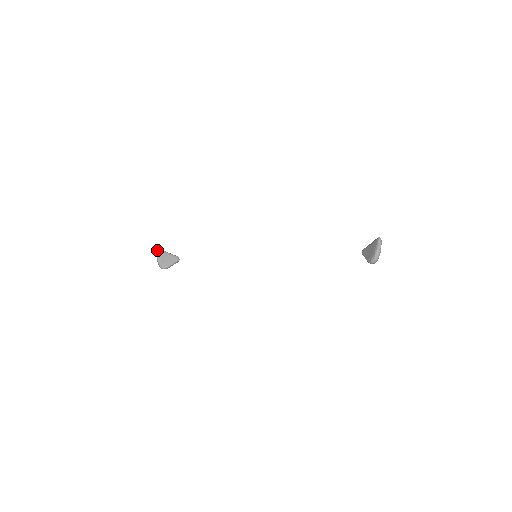
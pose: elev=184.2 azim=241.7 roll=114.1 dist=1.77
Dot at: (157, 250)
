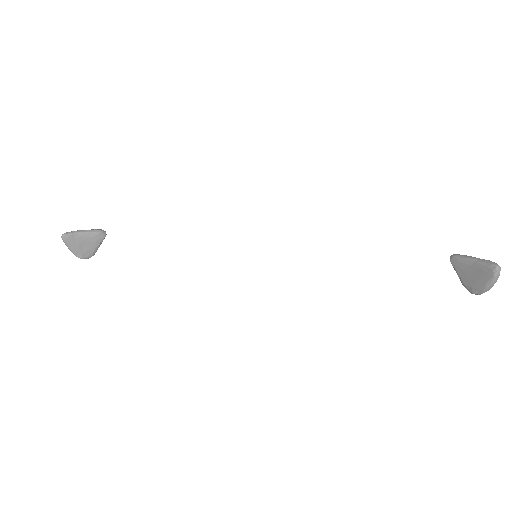
Dot at: occluded
